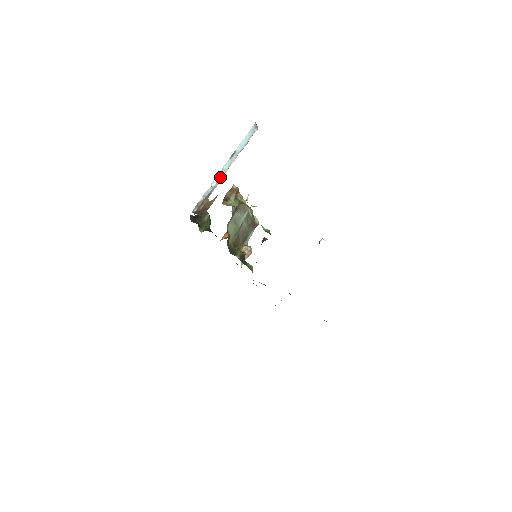
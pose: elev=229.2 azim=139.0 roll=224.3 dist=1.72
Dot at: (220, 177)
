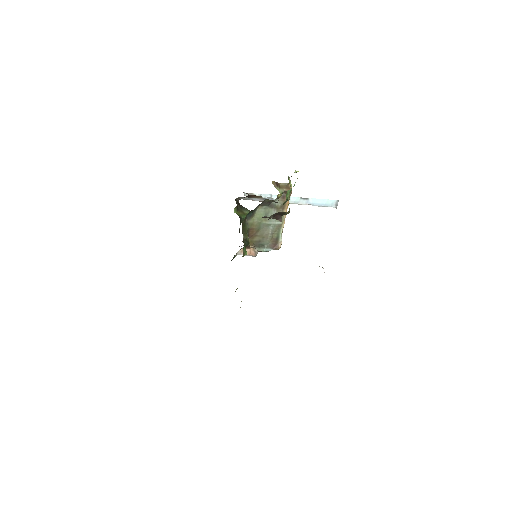
Dot at: occluded
